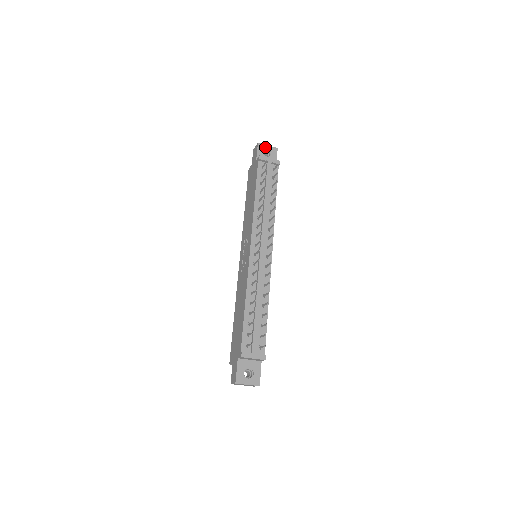
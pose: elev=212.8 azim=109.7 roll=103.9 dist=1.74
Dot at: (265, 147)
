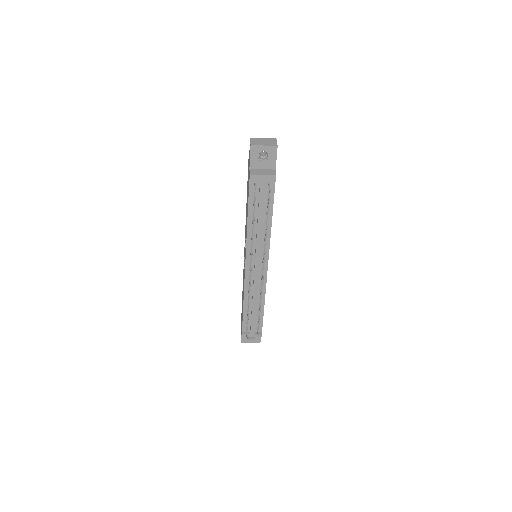
Dot at: (260, 149)
